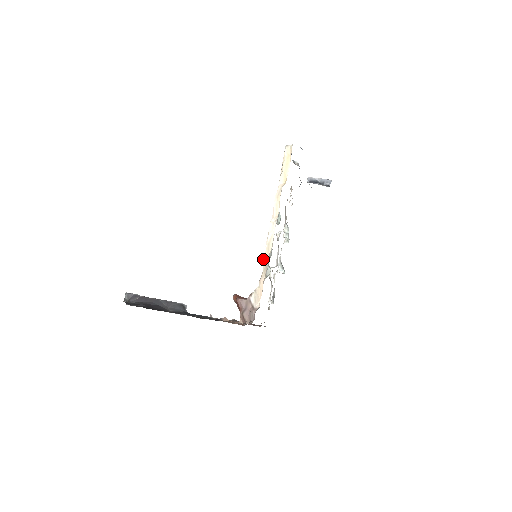
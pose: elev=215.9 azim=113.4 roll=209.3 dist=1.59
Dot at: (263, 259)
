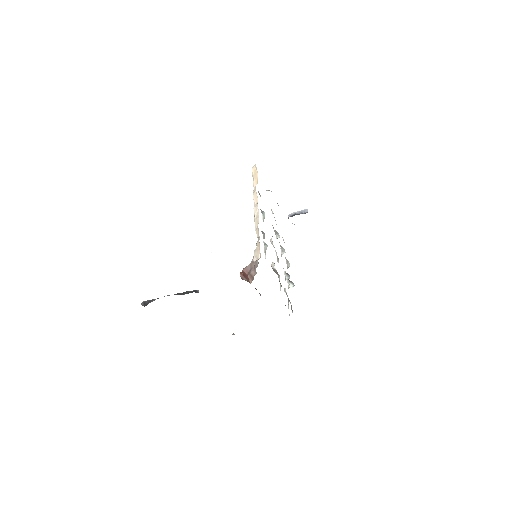
Dot at: (255, 230)
